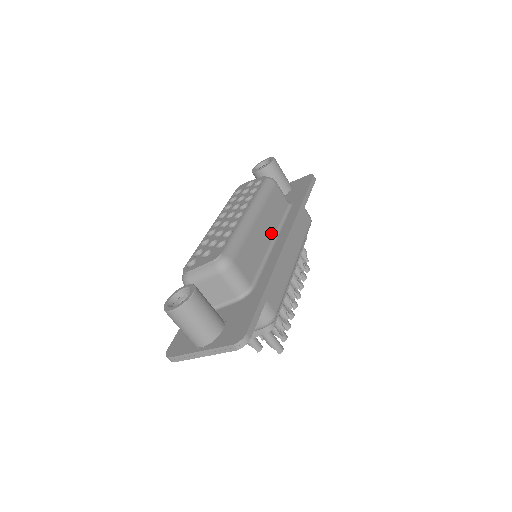
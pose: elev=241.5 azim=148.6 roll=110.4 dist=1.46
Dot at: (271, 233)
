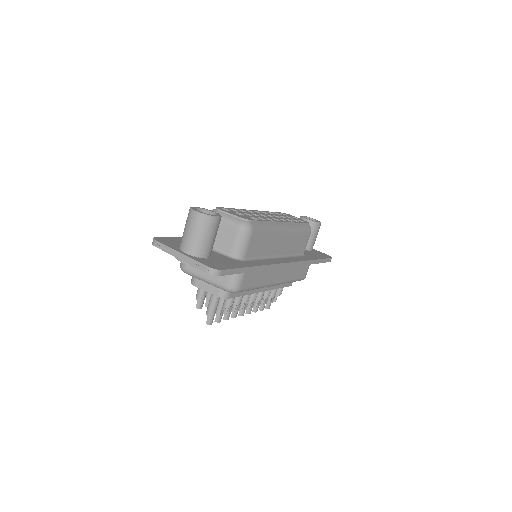
Dot at: (281, 251)
